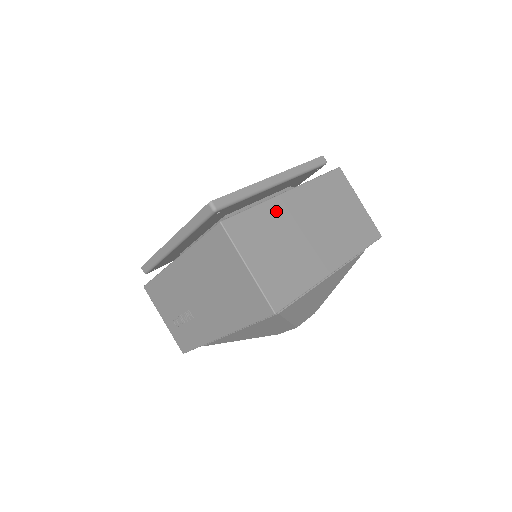
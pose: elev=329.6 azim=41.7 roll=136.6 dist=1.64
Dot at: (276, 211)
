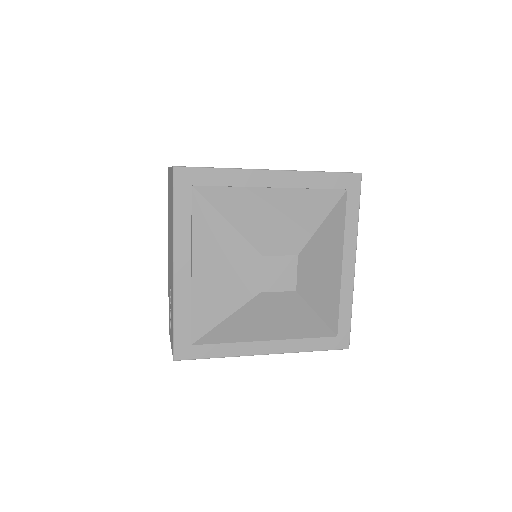
Dot at: occluded
